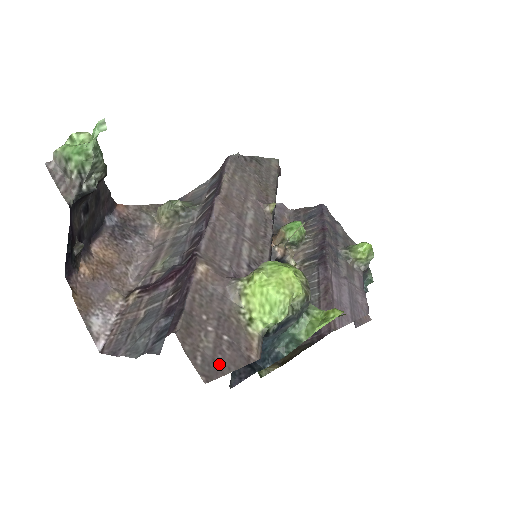
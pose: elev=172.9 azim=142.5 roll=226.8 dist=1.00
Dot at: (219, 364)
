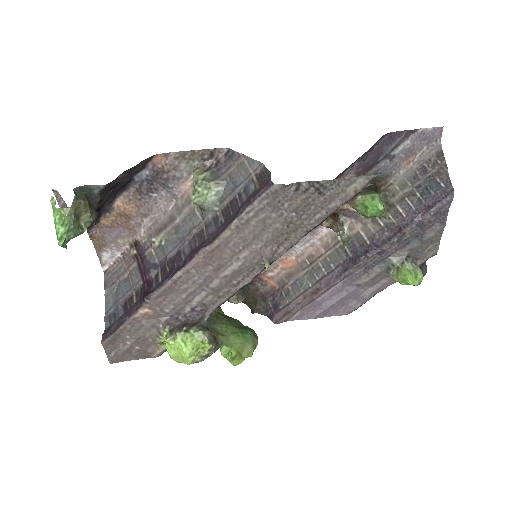
Dot at: (125, 357)
